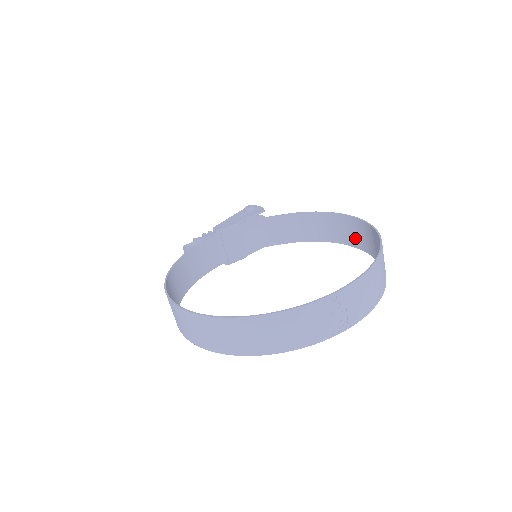
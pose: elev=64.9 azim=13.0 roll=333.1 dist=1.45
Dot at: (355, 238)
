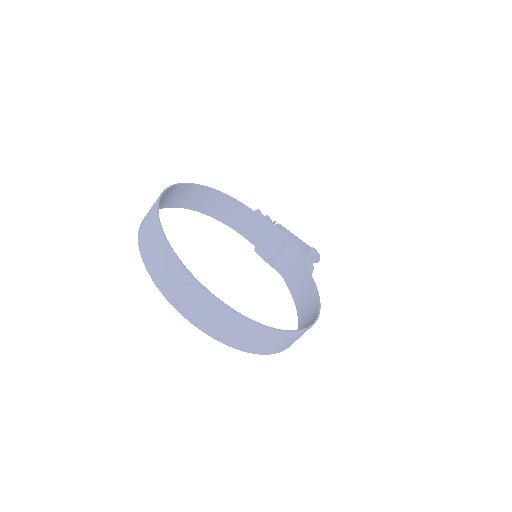
Dot at: occluded
